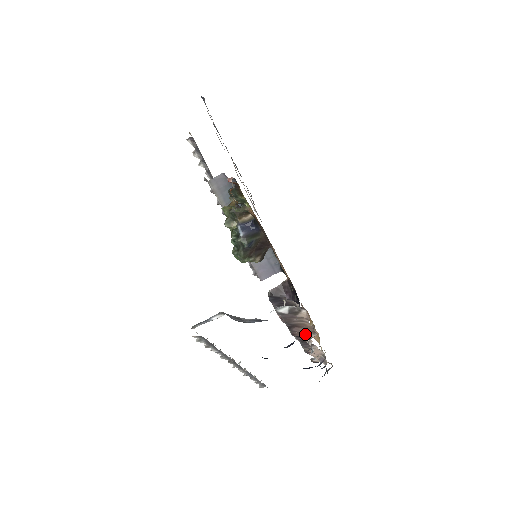
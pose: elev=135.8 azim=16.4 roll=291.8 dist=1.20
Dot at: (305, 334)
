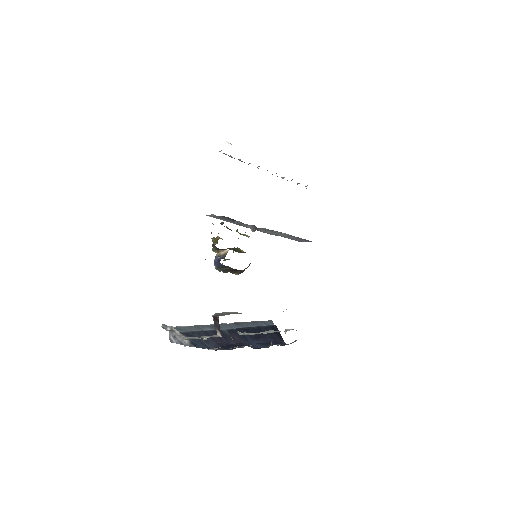
Dot at: occluded
